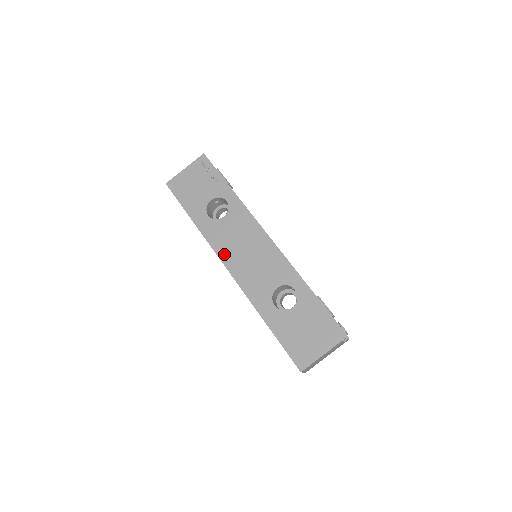
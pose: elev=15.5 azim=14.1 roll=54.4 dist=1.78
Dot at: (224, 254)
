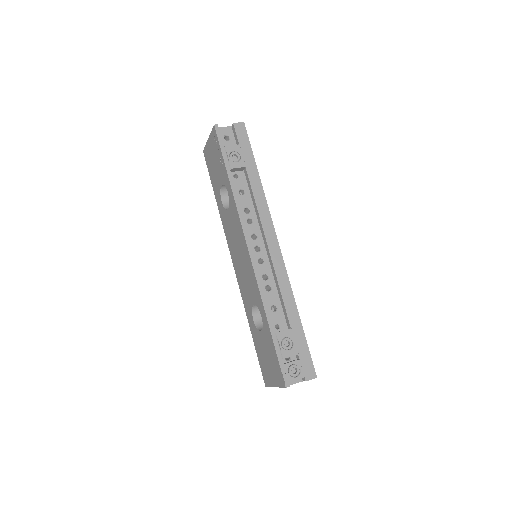
Dot at: (231, 248)
